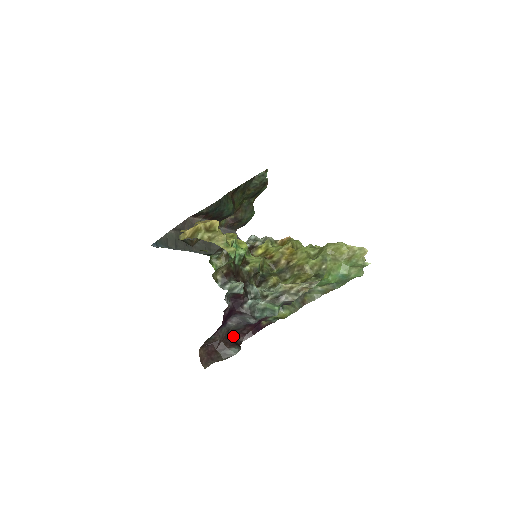
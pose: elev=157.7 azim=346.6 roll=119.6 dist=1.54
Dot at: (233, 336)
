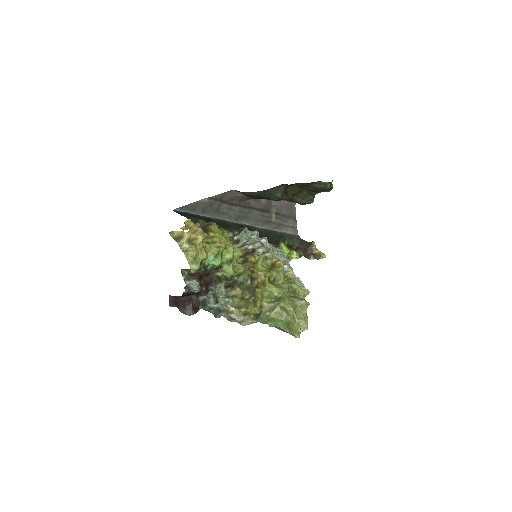
Dot at: (196, 303)
